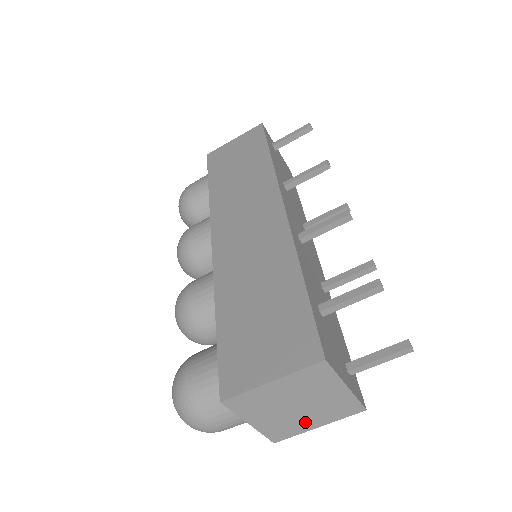
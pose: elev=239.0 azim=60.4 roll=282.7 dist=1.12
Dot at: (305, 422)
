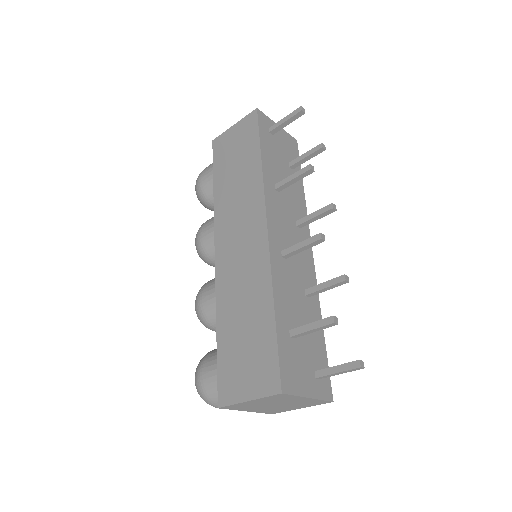
Dot at: (288, 408)
